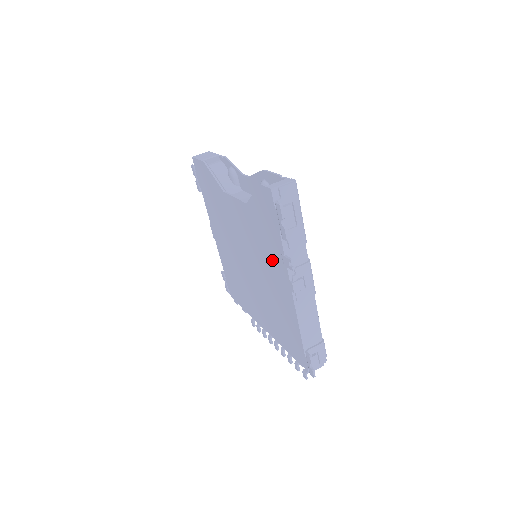
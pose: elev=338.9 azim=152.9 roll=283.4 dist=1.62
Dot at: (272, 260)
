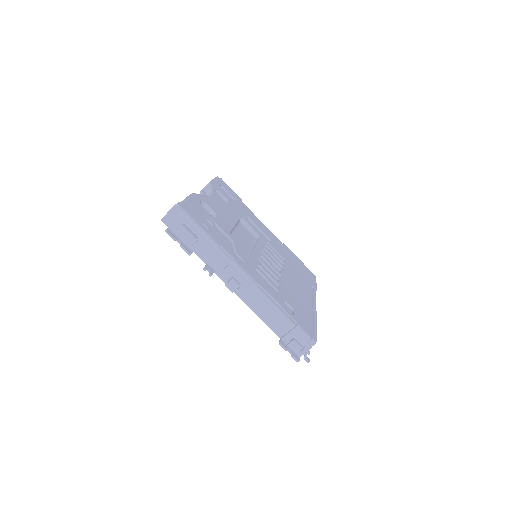
Dot at: occluded
